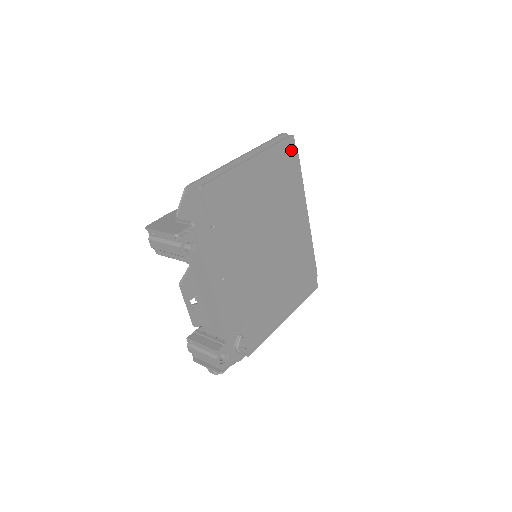
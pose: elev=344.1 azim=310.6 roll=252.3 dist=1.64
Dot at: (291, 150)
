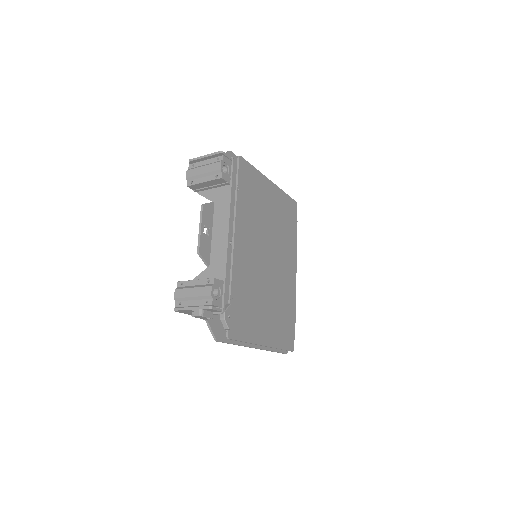
Dot at: (294, 210)
